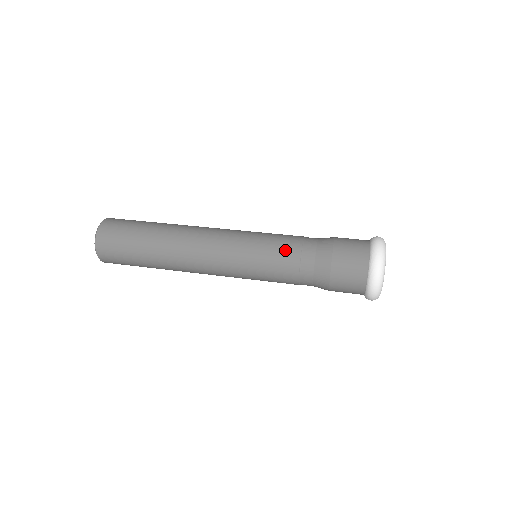
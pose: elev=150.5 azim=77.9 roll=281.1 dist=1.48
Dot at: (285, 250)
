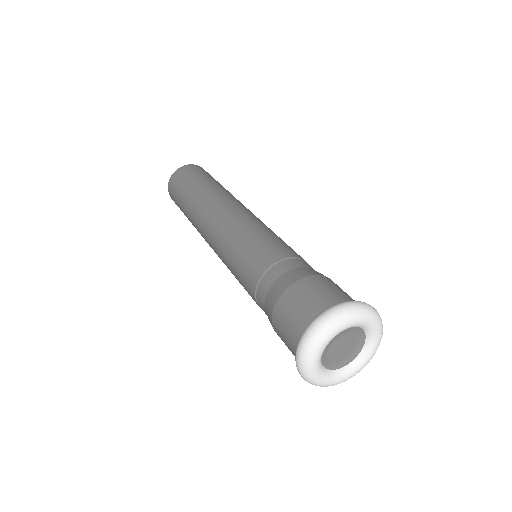
Dot at: (255, 261)
